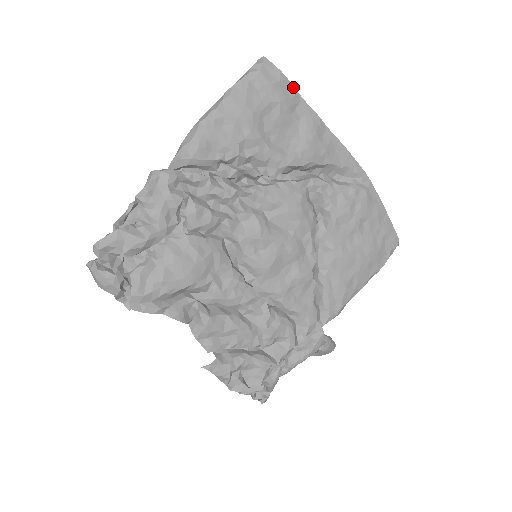
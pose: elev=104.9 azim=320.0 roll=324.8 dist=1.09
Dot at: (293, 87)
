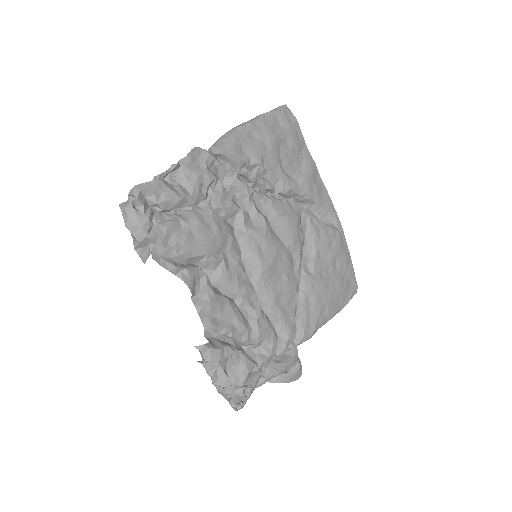
Dot at: occluded
